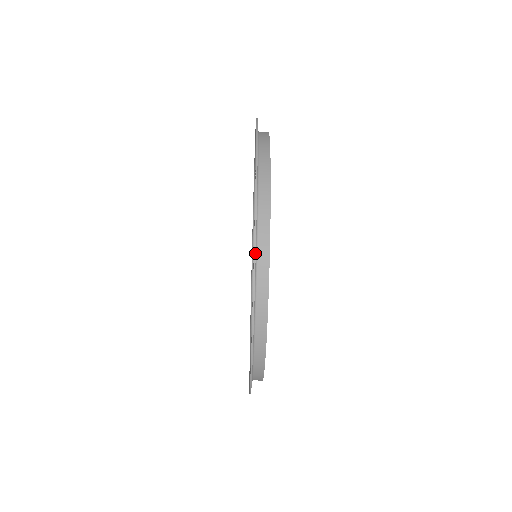
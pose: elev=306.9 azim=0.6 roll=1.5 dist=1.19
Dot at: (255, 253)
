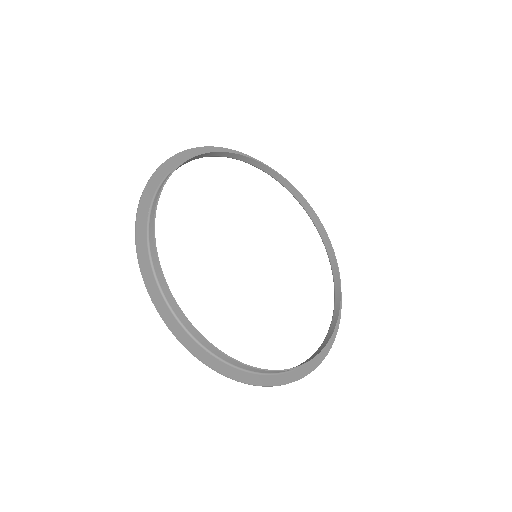
Dot at: (136, 220)
